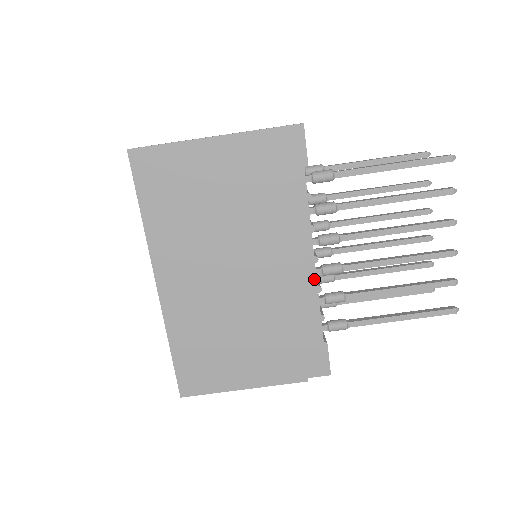
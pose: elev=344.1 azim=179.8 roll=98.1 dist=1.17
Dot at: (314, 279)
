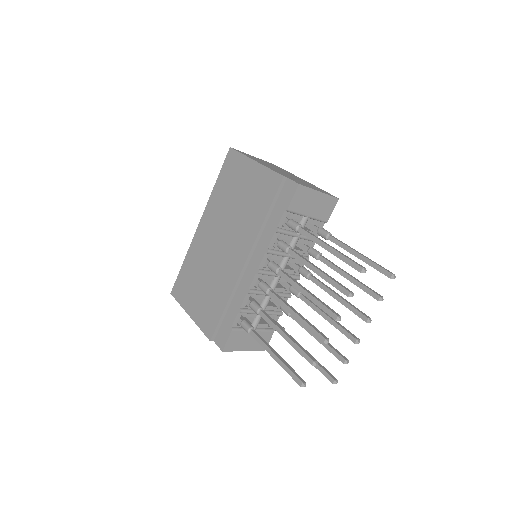
Dot at: (250, 283)
